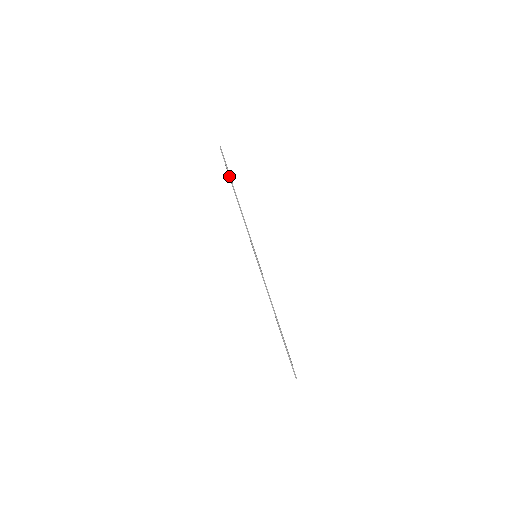
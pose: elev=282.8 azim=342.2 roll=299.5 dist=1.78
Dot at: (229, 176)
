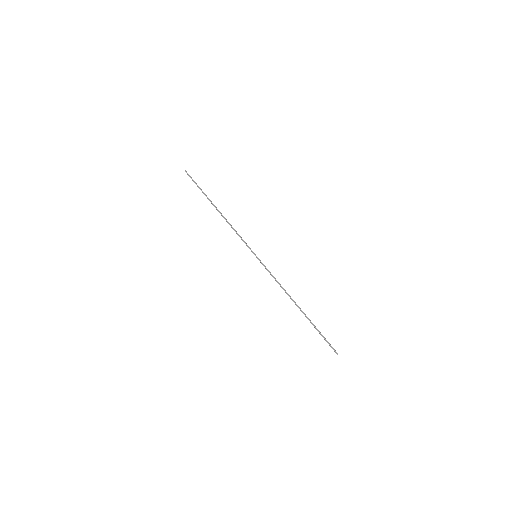
Dot at: (204, 193)
